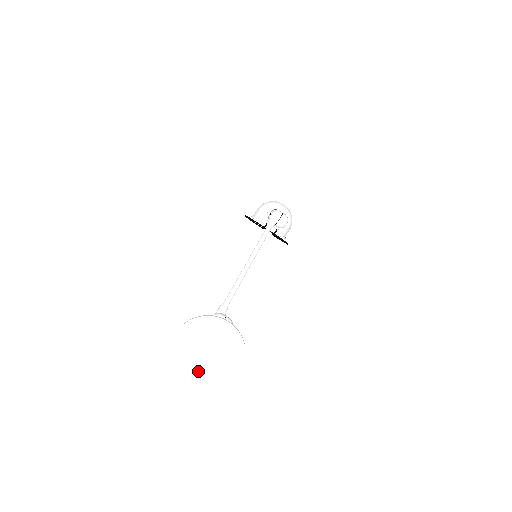
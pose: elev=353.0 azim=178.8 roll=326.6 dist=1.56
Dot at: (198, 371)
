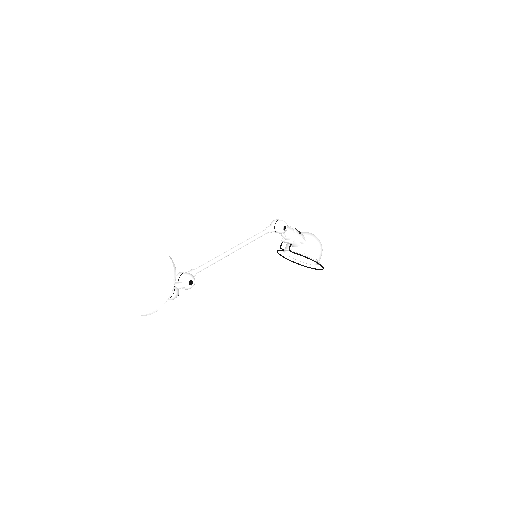
Dot at: (143, 301)
